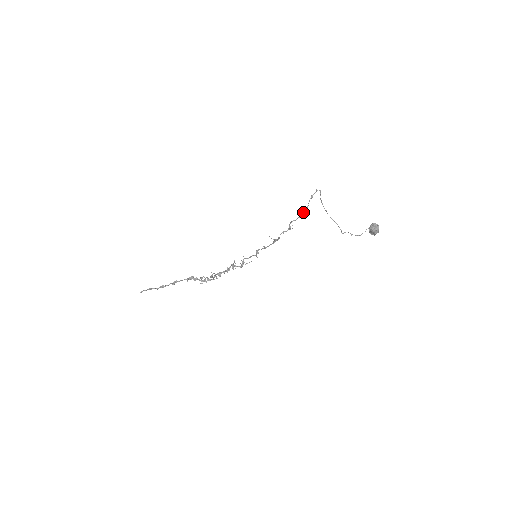
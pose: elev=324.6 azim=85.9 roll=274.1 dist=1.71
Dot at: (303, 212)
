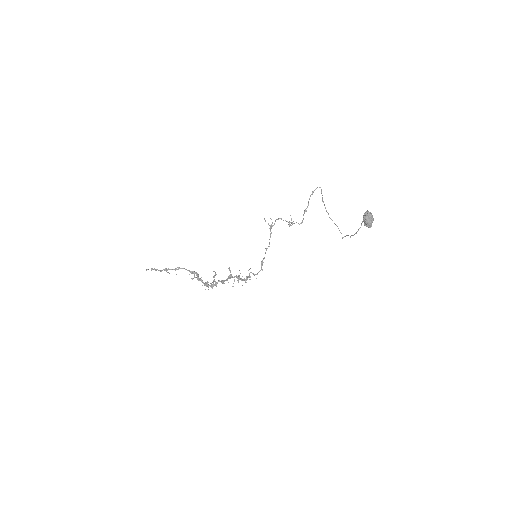
Dot at: (304, 211)
